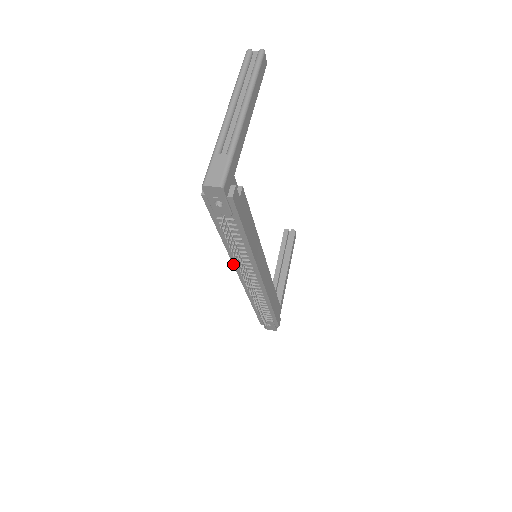
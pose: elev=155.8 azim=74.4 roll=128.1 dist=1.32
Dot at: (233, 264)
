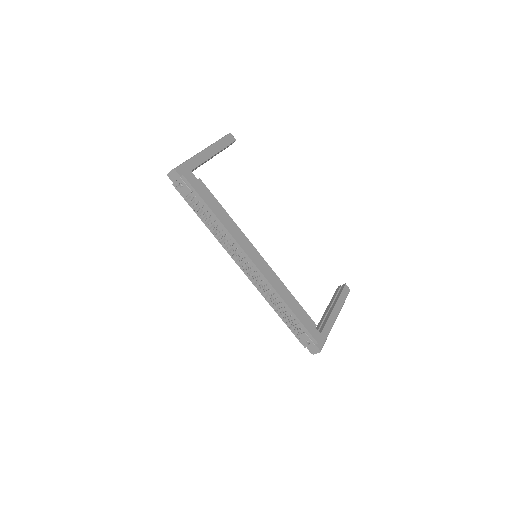
Dot at: (228, 253)
